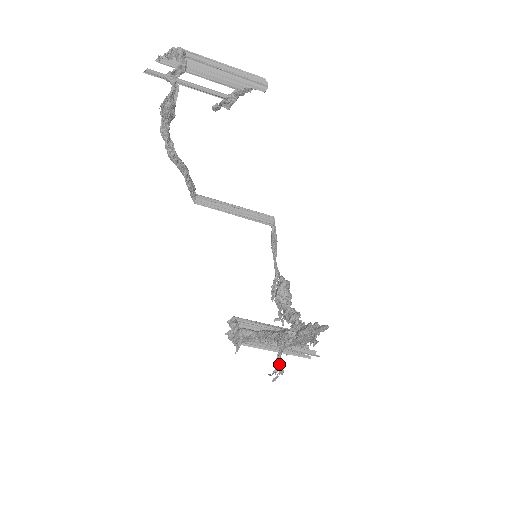
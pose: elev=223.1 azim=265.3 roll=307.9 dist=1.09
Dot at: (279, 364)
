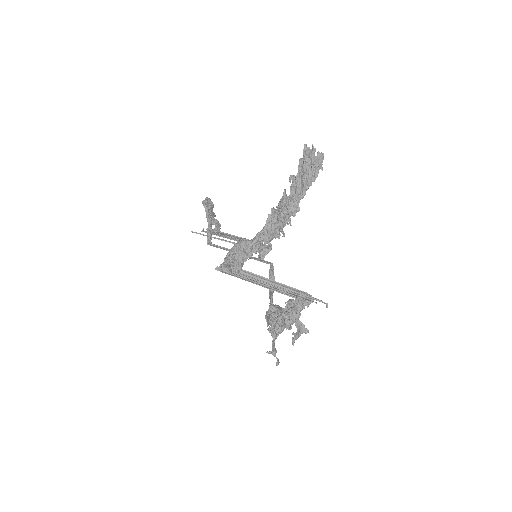
Dot at: (280, 208)
